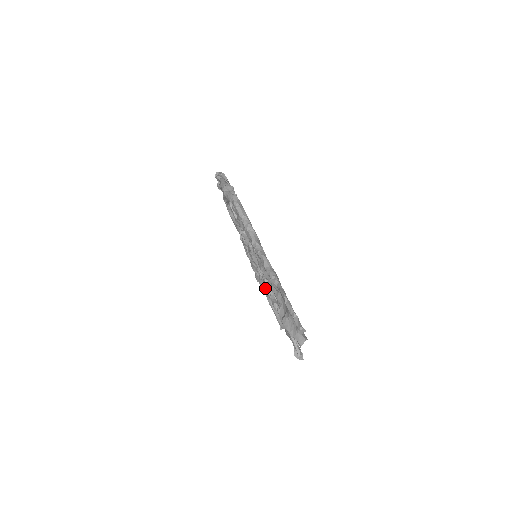
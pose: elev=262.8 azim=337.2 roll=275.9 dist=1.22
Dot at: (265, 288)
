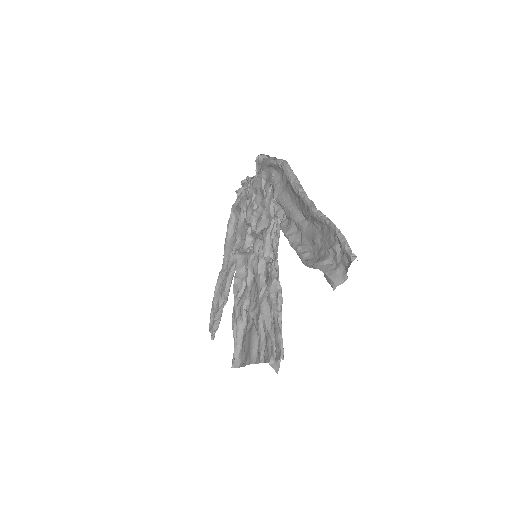
Dot at: (244, 302)
